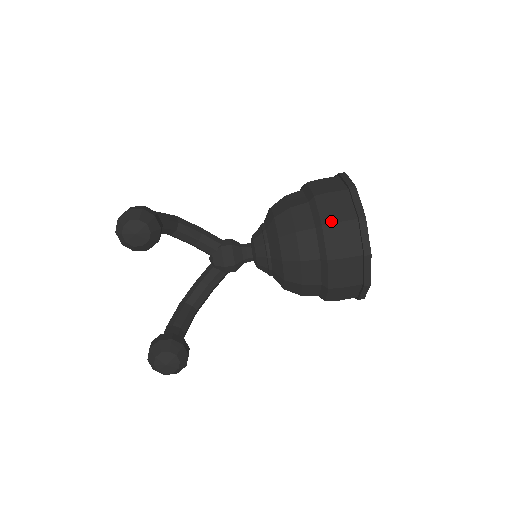
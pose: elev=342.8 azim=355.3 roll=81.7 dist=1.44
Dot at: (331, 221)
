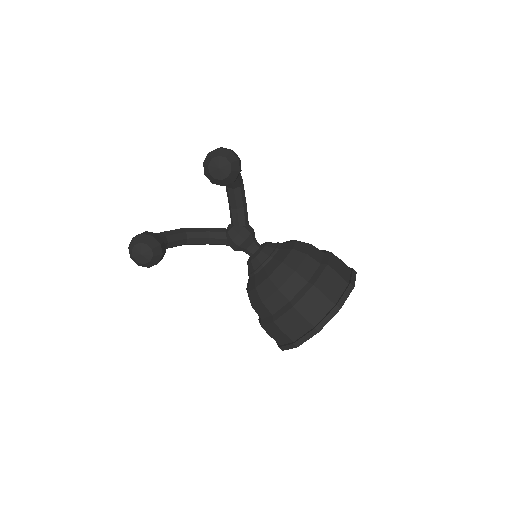
Dot at: (321, 289)
